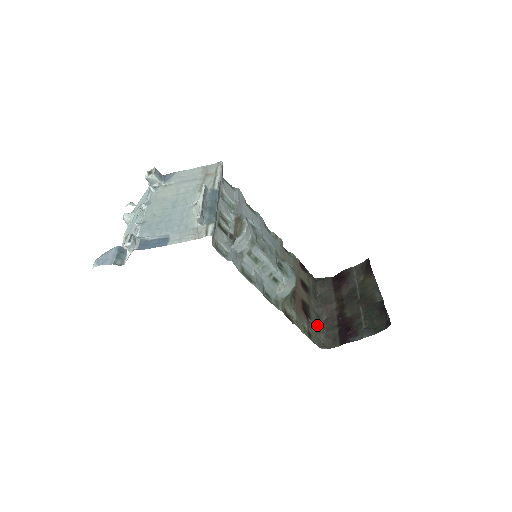
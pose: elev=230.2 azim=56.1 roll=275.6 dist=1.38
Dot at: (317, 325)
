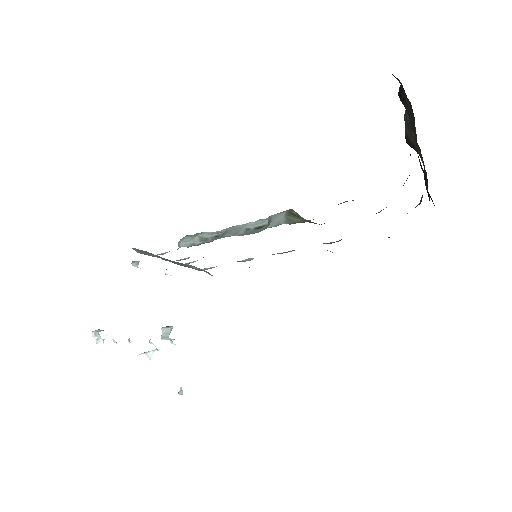
Dot at: occluded
